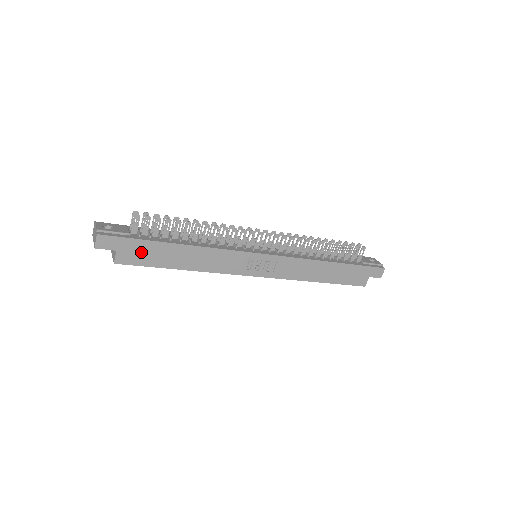
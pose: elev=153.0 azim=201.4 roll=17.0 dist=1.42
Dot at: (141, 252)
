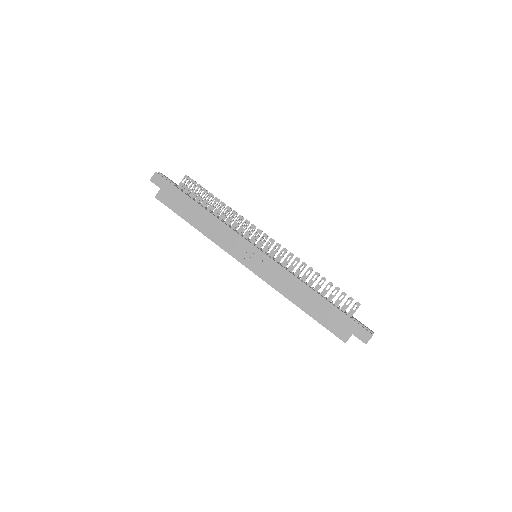
Dot at: (174, 198)
